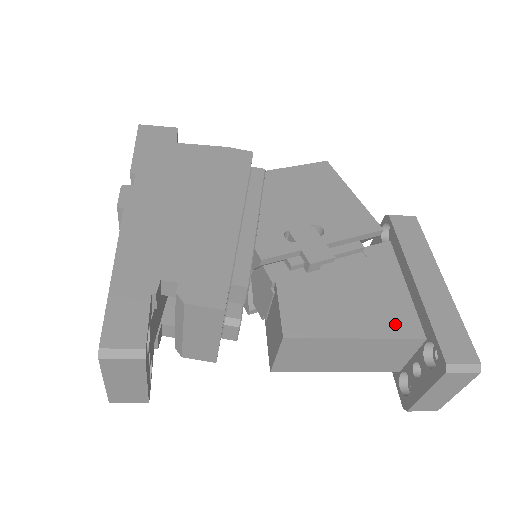
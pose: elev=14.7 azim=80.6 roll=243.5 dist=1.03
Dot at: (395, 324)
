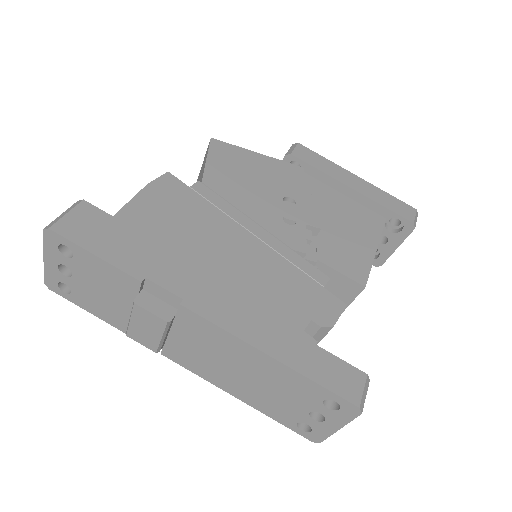
Dot at: (372, 224)
